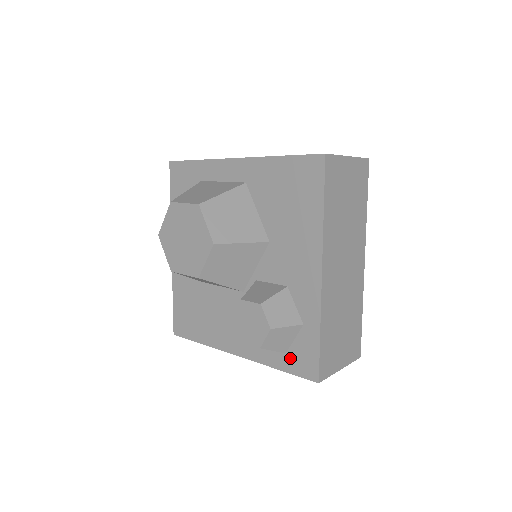
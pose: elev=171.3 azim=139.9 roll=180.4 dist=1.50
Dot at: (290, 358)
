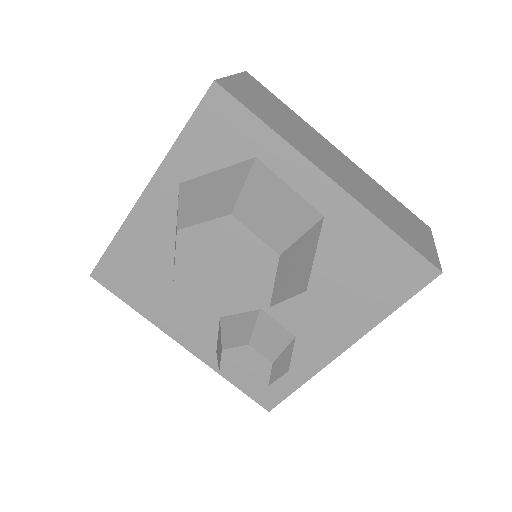
Dot at: occluded
